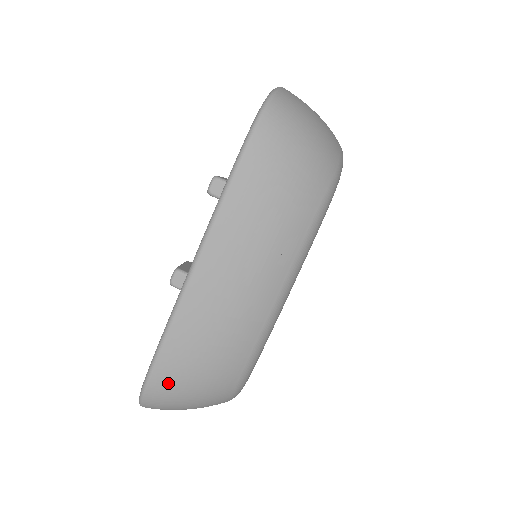
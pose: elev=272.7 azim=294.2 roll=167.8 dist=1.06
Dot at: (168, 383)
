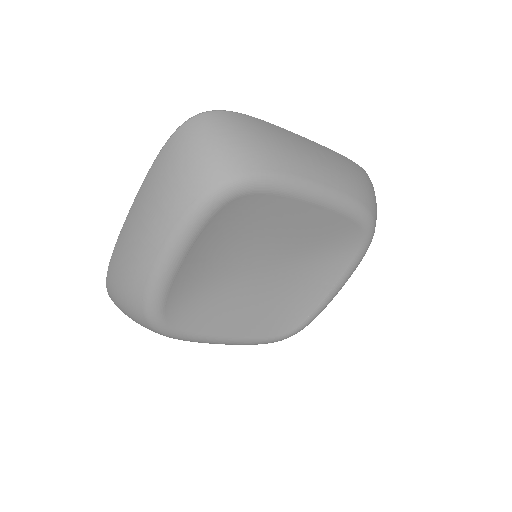
Dot at: (238, 121)
